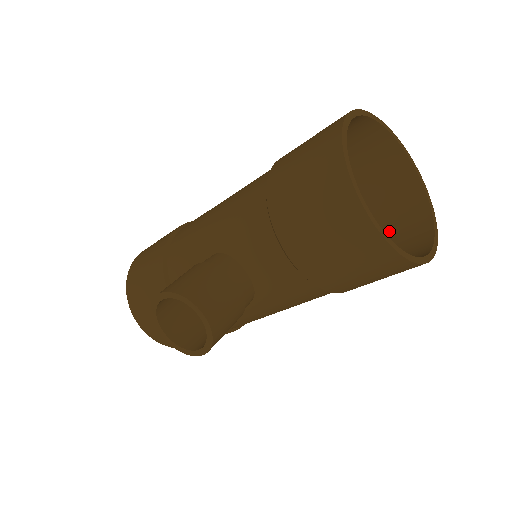
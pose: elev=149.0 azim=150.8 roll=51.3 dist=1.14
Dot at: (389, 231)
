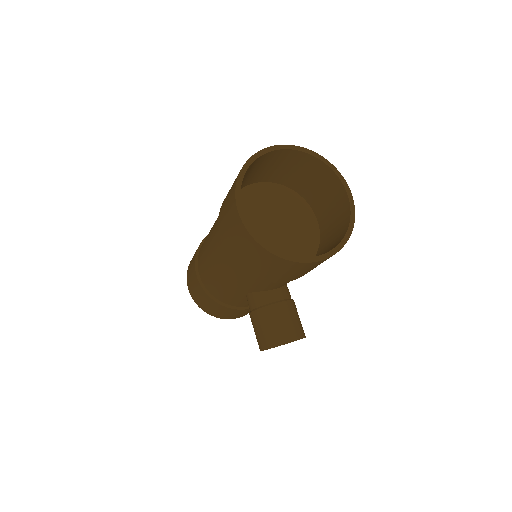
Dot at: (306, 180)
